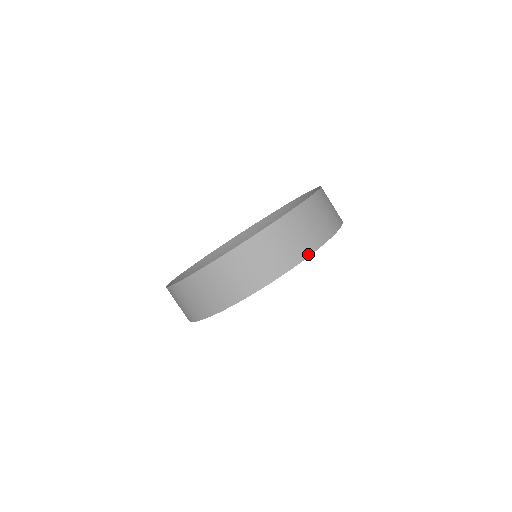
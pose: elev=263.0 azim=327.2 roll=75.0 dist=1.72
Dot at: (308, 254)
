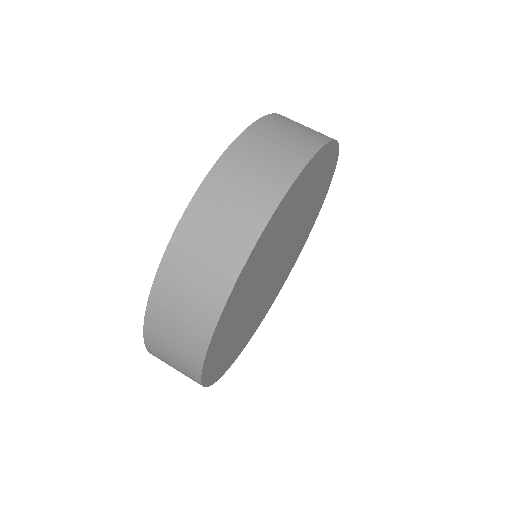
Dot at: (231, 282)
